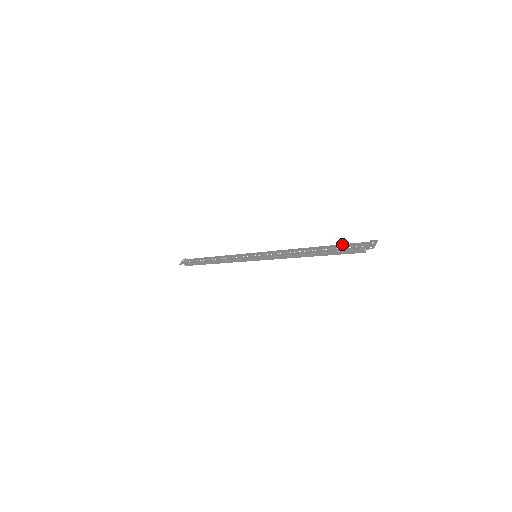
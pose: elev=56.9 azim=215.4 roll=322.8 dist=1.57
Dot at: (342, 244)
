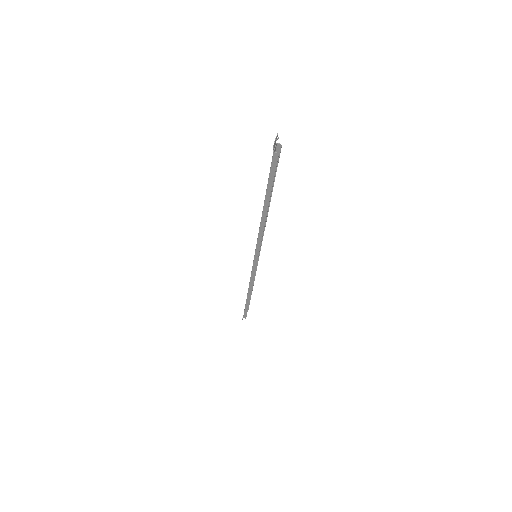
Dot at: occluded
